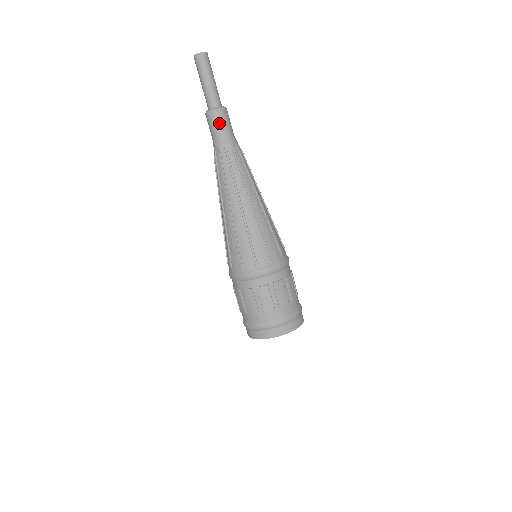
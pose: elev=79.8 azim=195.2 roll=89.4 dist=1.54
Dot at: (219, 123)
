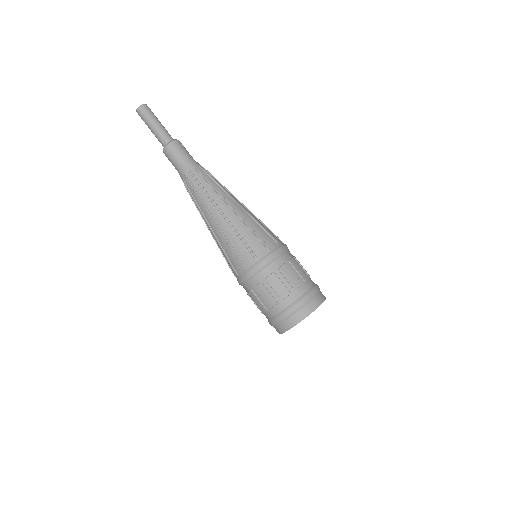
Dot at: (176, 153)
